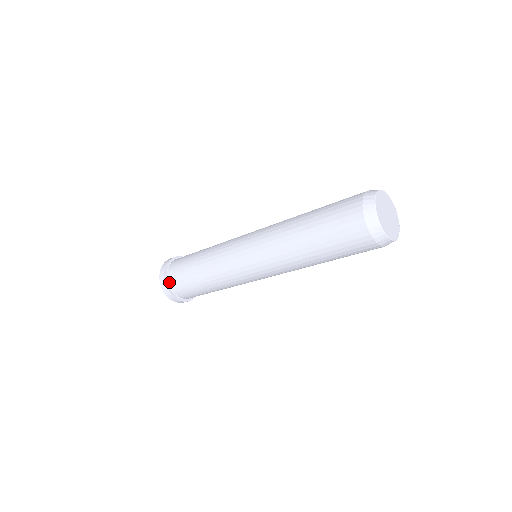
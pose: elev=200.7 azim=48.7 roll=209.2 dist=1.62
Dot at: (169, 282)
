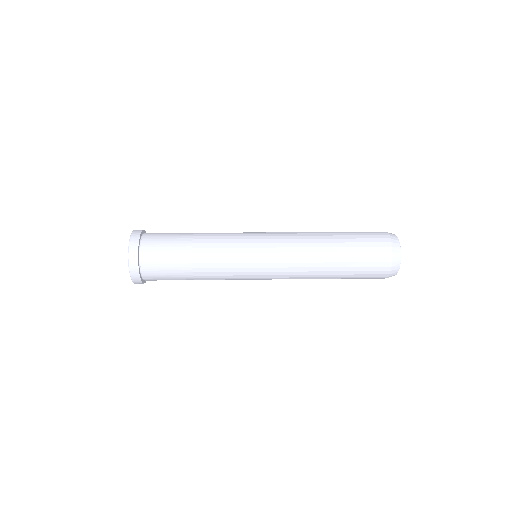
Dot at: (143, 271)
